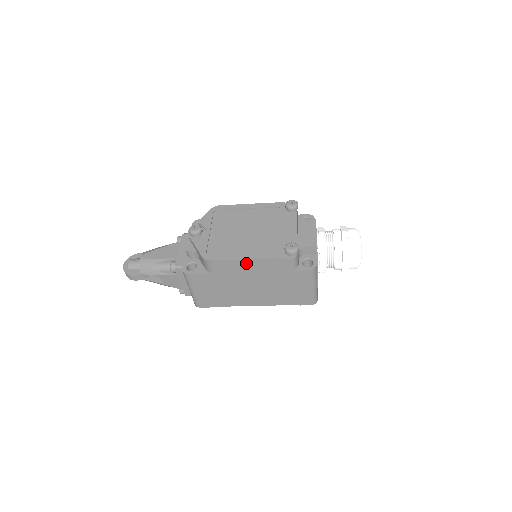
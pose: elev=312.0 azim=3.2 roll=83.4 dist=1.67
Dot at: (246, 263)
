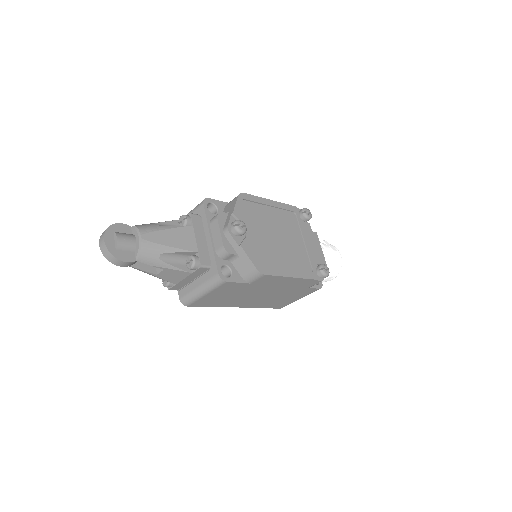
Dot at: (288, 280)
